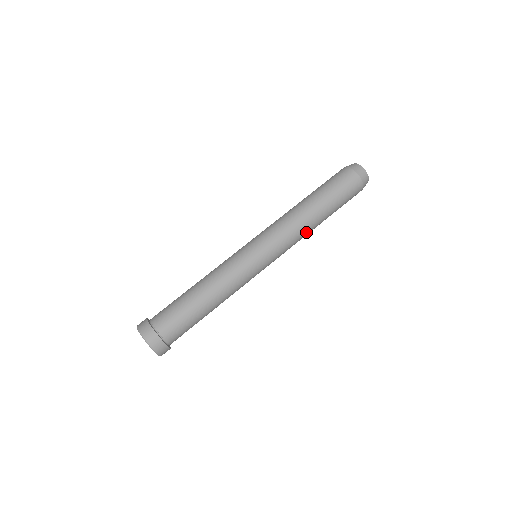
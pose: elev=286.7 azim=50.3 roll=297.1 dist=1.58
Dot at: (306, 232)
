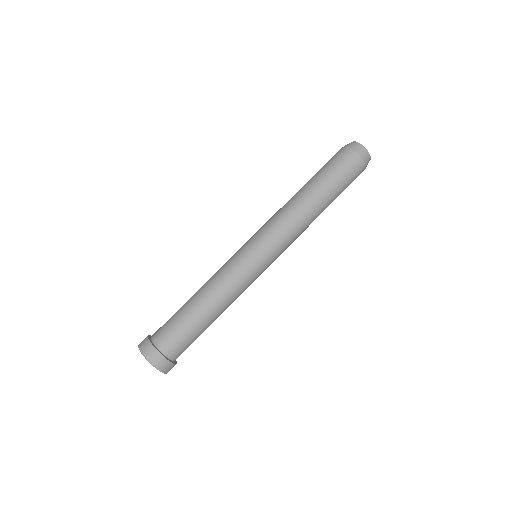
Dot at: occluded
